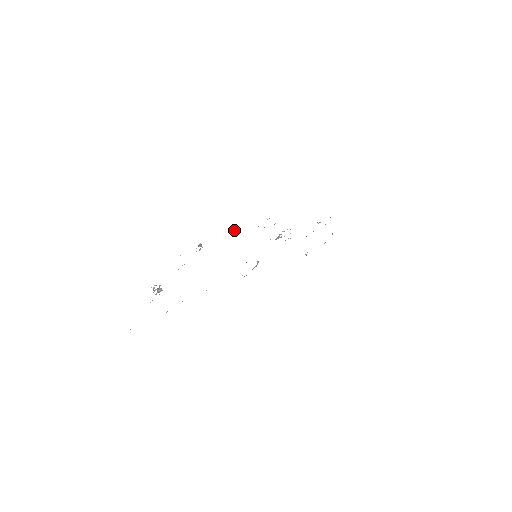
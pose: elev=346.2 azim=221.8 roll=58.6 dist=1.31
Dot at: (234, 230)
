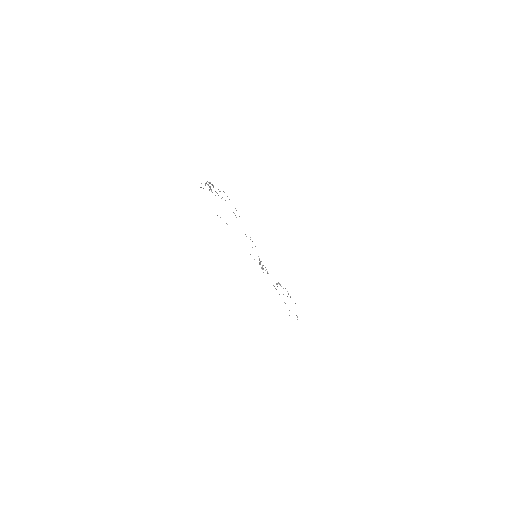
Dot at: occluded
